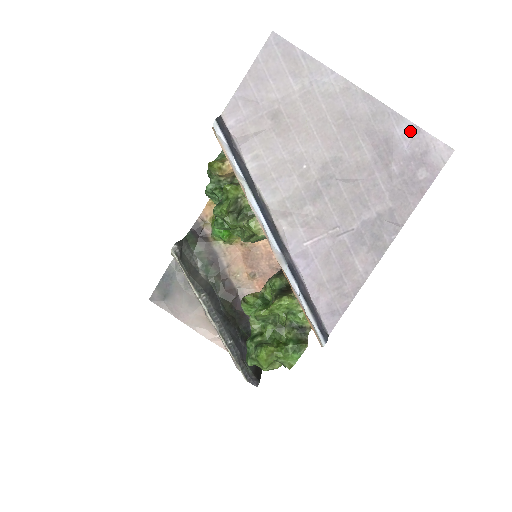
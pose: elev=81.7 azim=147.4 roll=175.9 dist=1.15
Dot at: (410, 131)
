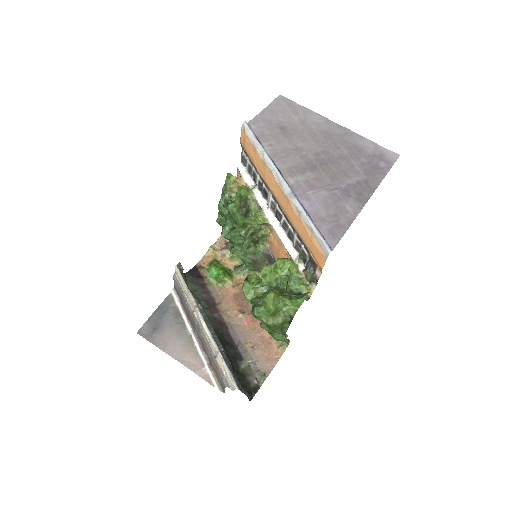
Dot at: (370, 144)
